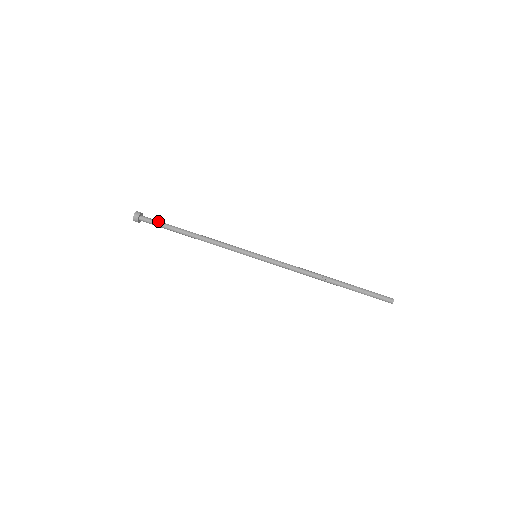
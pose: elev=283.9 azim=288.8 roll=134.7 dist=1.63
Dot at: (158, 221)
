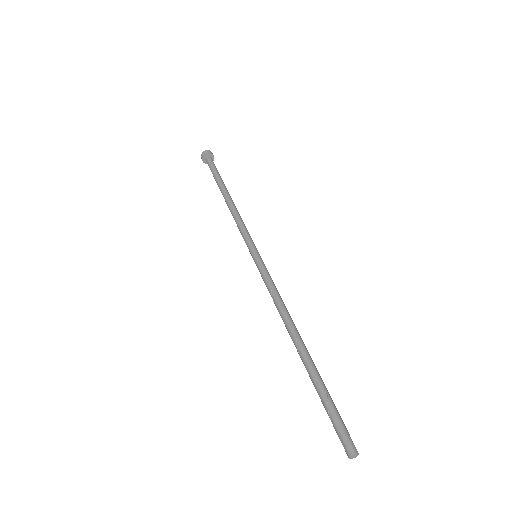
Dot at: occluded
